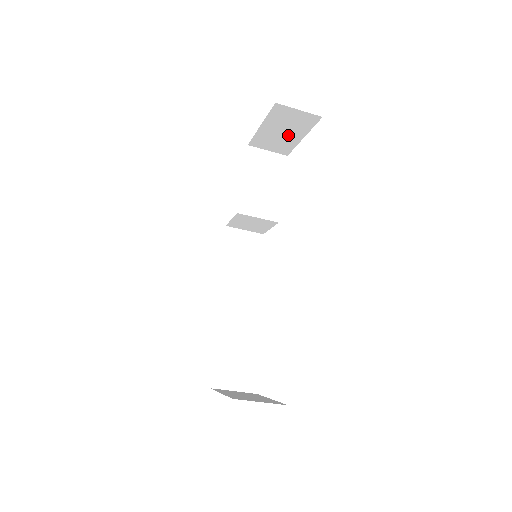
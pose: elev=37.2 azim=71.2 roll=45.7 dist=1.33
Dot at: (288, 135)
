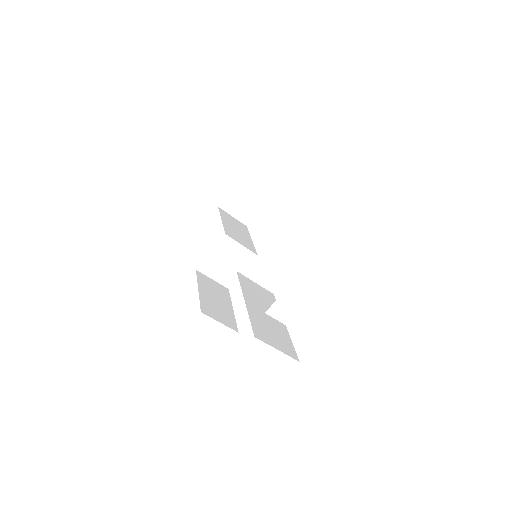
Dot at: (258, 194)
